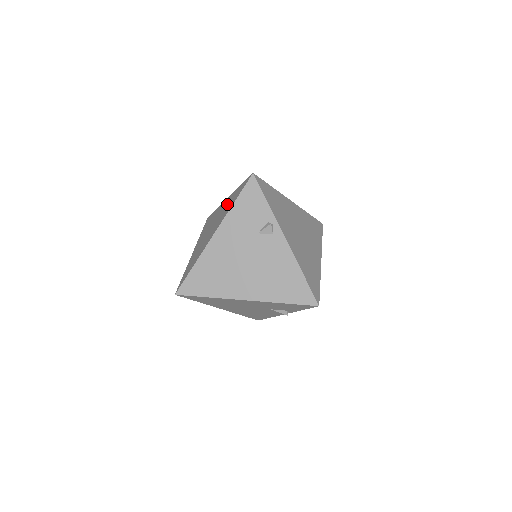
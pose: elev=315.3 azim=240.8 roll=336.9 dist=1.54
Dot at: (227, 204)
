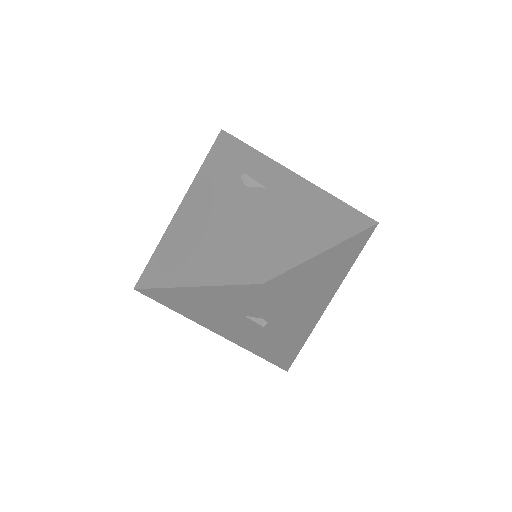
Dot at: (226, 237)
